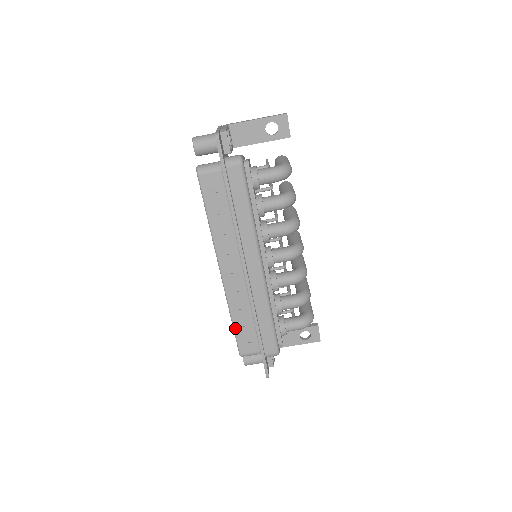
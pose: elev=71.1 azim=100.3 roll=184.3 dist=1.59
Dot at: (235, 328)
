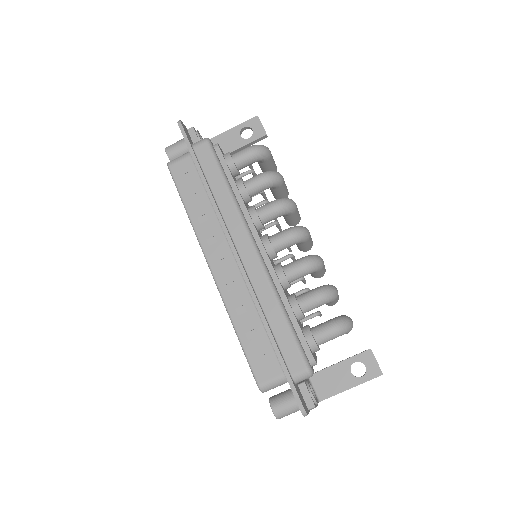
Dot at: (242, 343)
